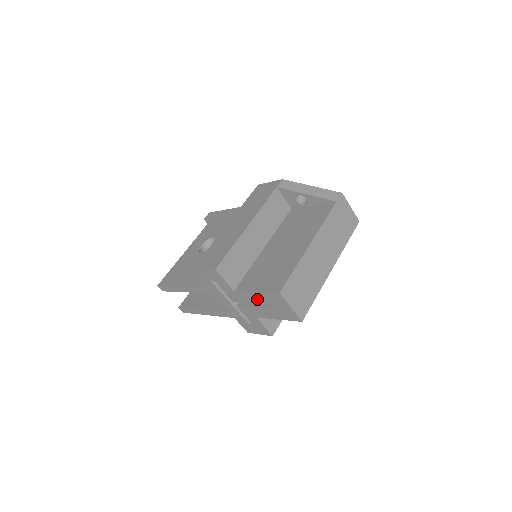
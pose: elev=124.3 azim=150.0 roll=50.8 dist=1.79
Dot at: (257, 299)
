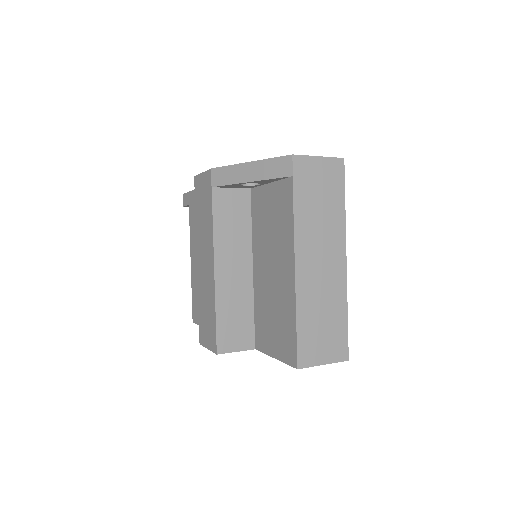
Dot at: occluded
